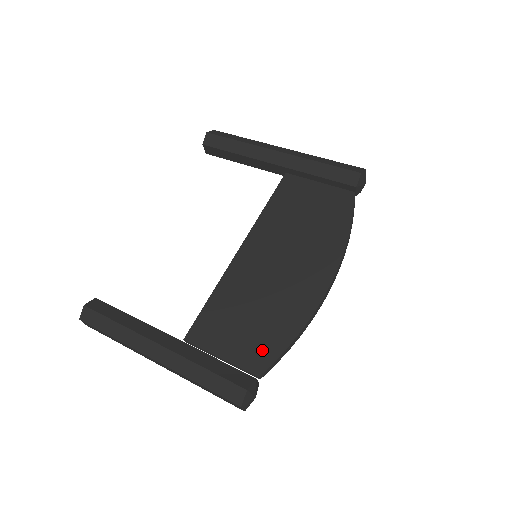
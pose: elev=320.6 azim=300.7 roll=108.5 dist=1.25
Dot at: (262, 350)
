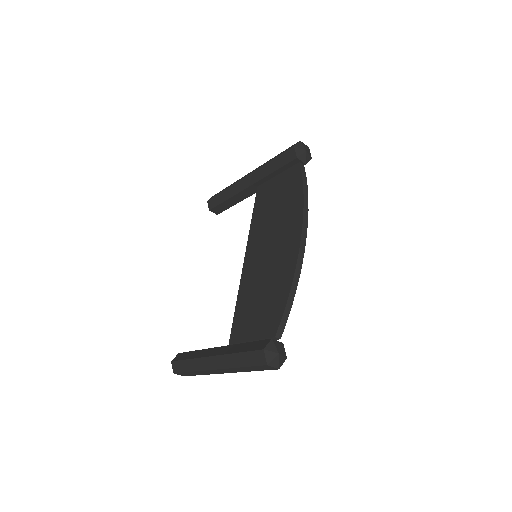
Dot at: (272, 316)
